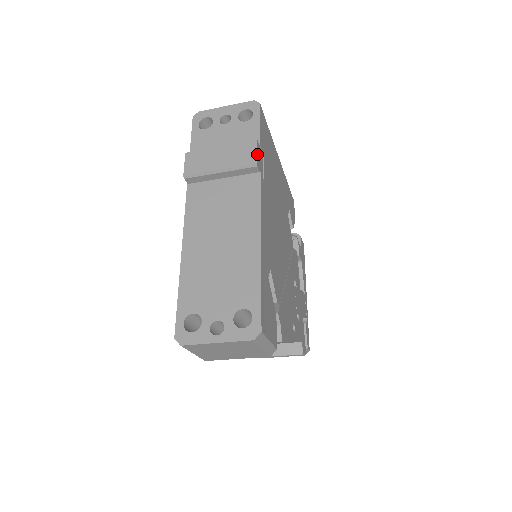
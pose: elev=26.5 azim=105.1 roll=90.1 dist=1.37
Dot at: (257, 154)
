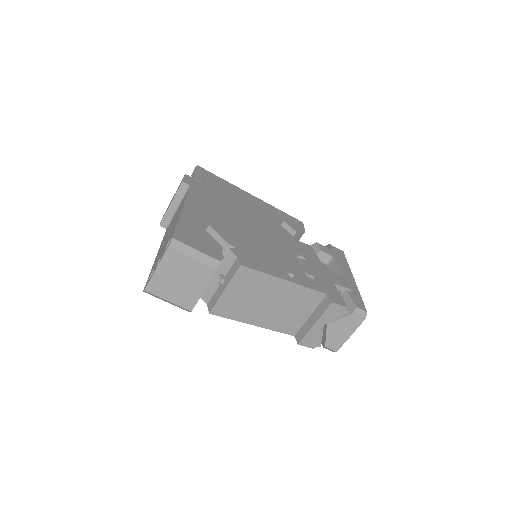
Dot at: (185, 179)
